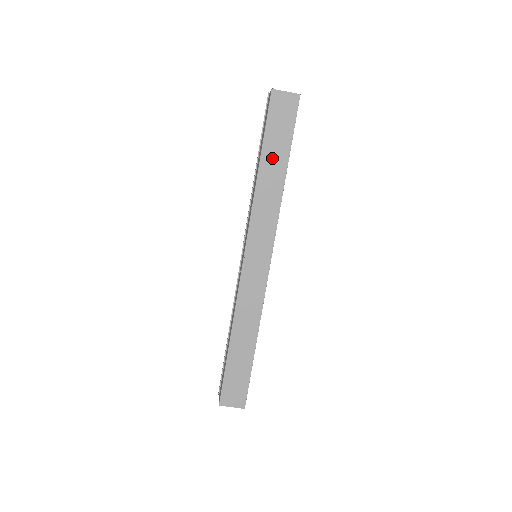
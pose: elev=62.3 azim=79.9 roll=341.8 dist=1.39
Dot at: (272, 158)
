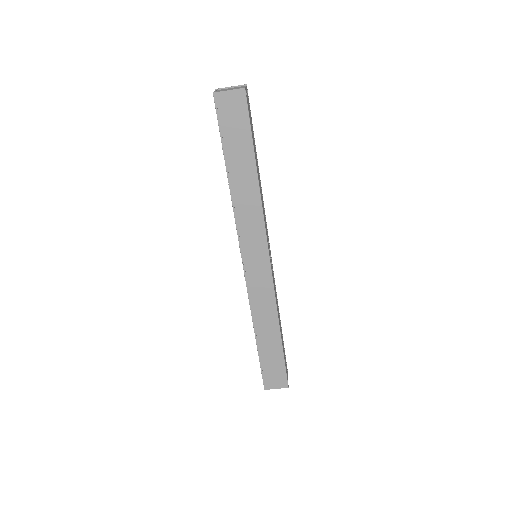
Dot at: (238, 164)
